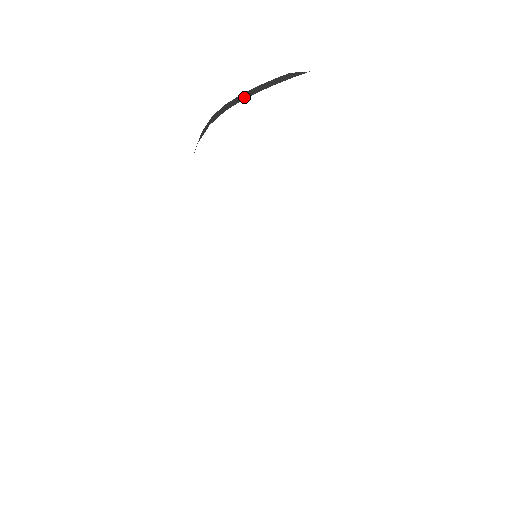
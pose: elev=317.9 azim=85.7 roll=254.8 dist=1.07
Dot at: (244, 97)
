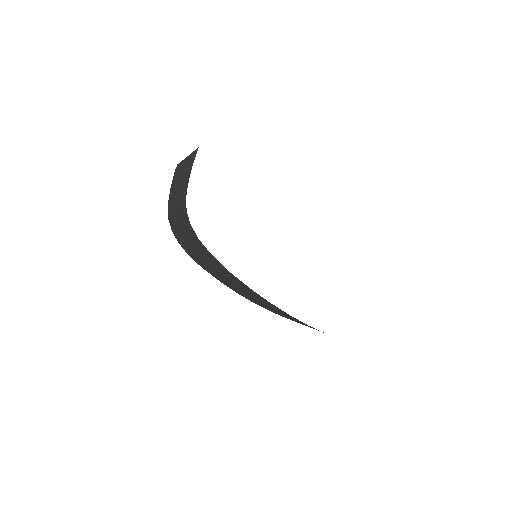
Dot at: (183, 187)
